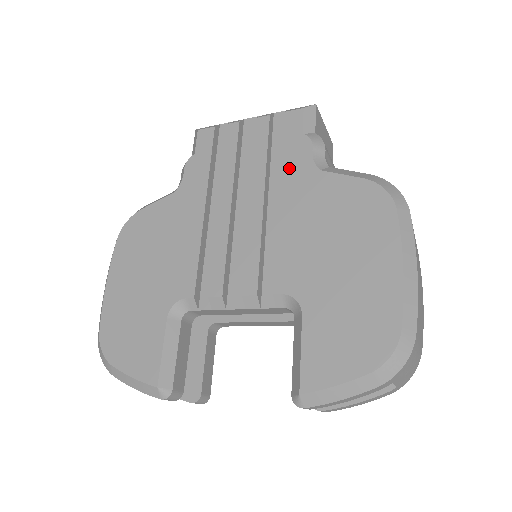
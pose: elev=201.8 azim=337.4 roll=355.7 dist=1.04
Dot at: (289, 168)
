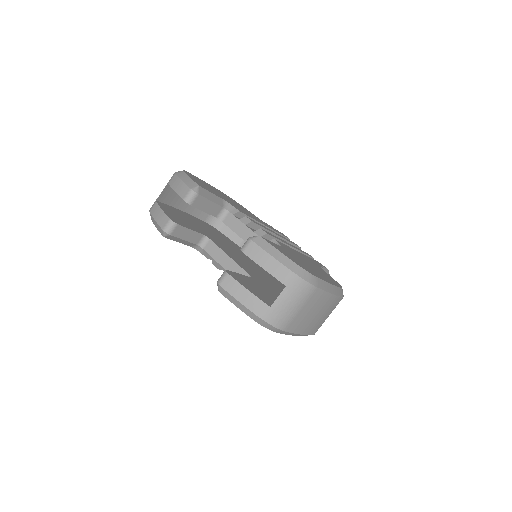
Dot at: occluded
